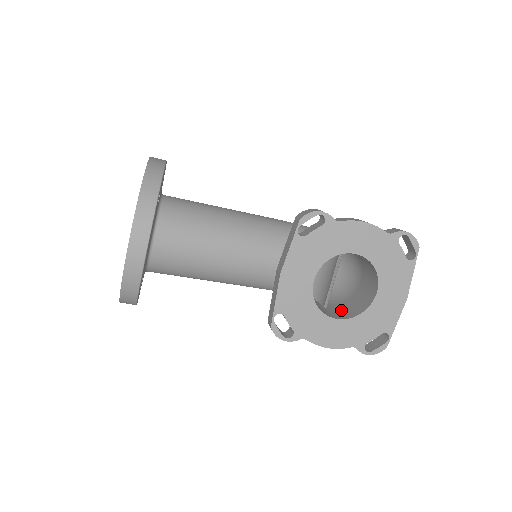
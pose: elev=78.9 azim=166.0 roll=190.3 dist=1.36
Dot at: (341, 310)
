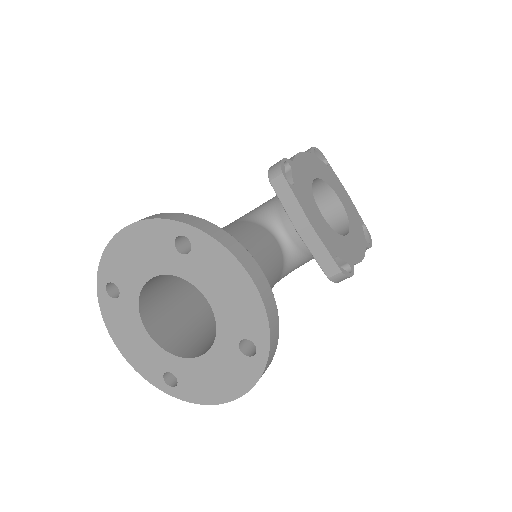
Dot at: occluded
